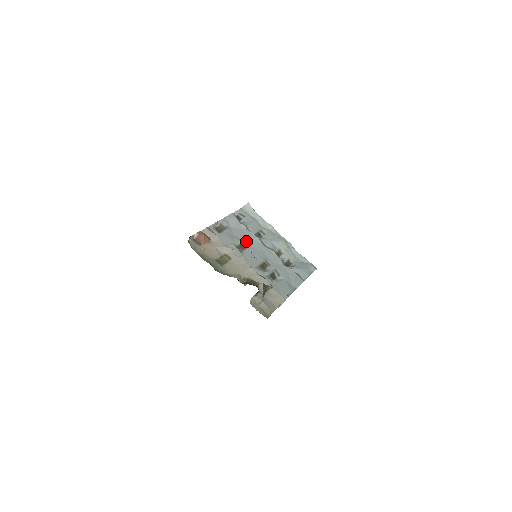
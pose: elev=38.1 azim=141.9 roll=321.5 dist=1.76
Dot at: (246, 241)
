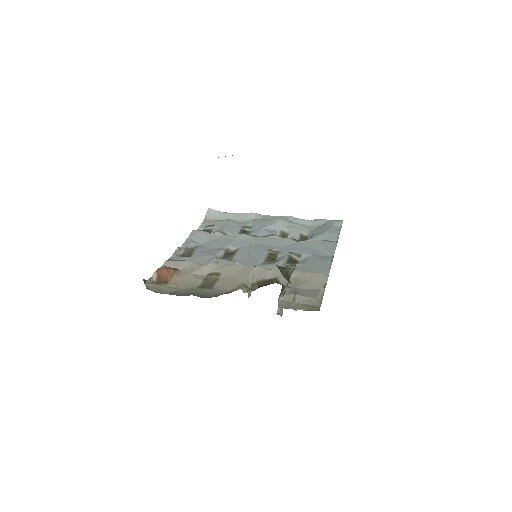
Dot at: (230, 246)
